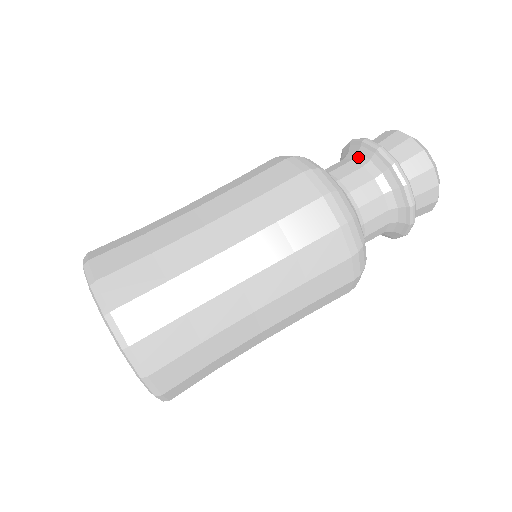
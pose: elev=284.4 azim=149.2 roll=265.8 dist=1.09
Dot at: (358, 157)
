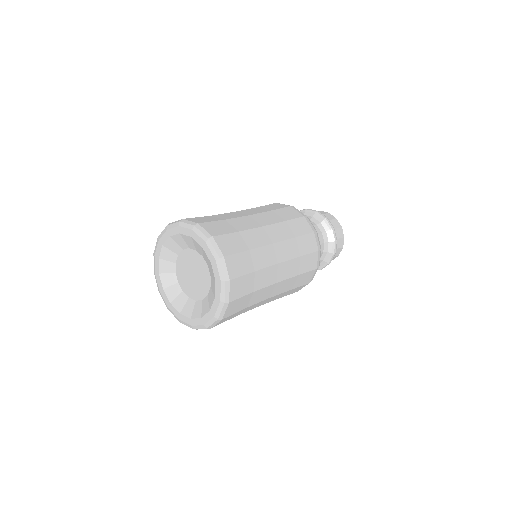
Dot at: occluded
